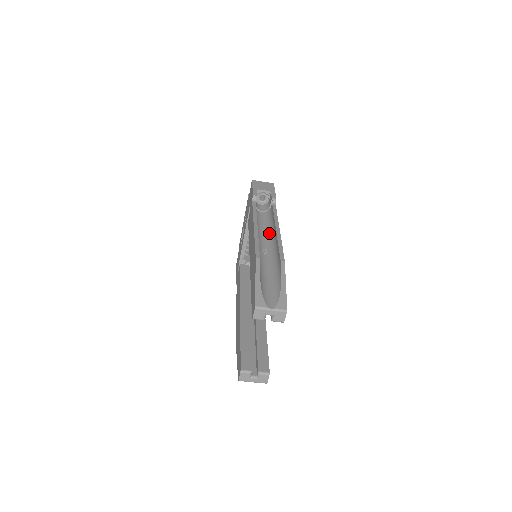
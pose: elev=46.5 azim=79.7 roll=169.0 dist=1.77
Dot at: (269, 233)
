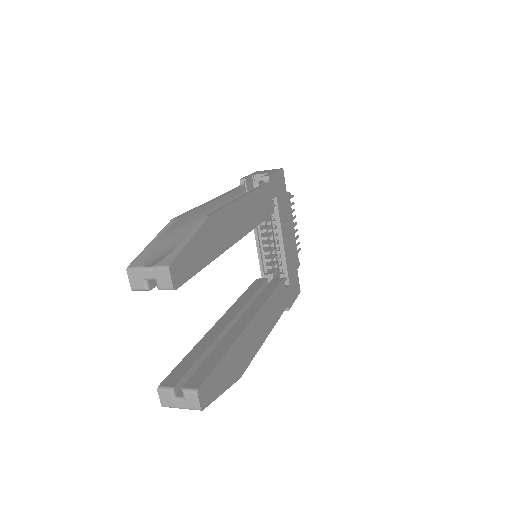
Dot at: occluded
